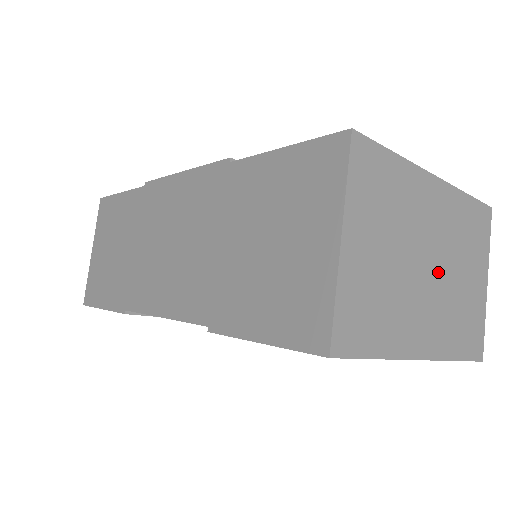
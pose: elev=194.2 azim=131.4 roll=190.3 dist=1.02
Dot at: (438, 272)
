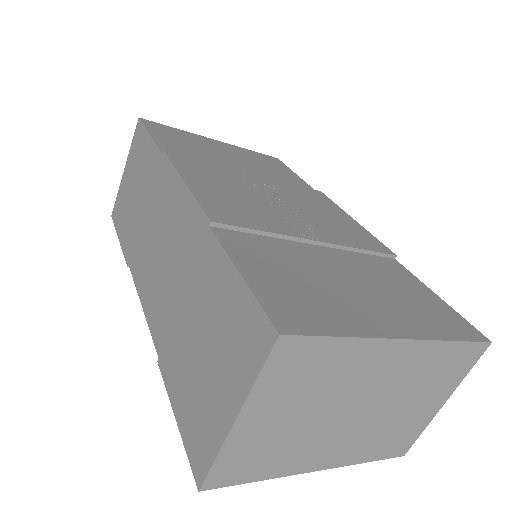
Dot at: (369, 412)
